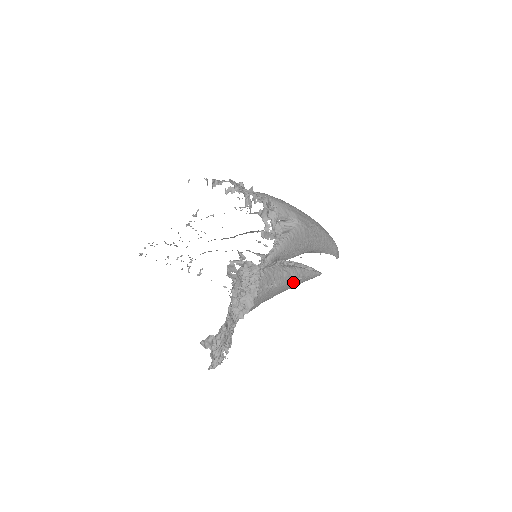
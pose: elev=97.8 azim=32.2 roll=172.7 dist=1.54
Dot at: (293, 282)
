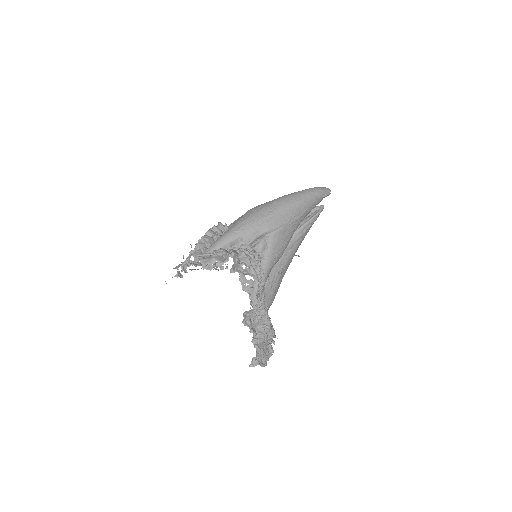
Dot at: (300, 242)
